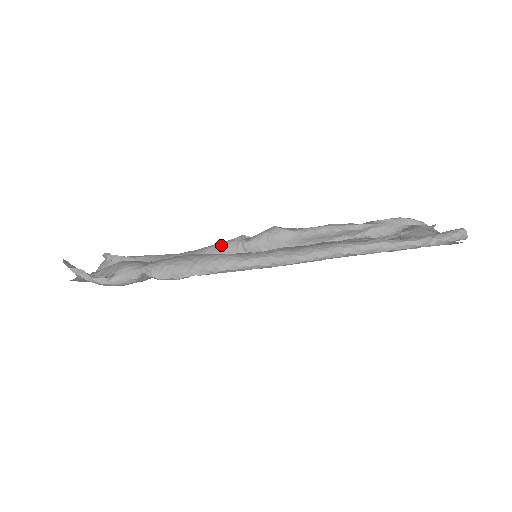
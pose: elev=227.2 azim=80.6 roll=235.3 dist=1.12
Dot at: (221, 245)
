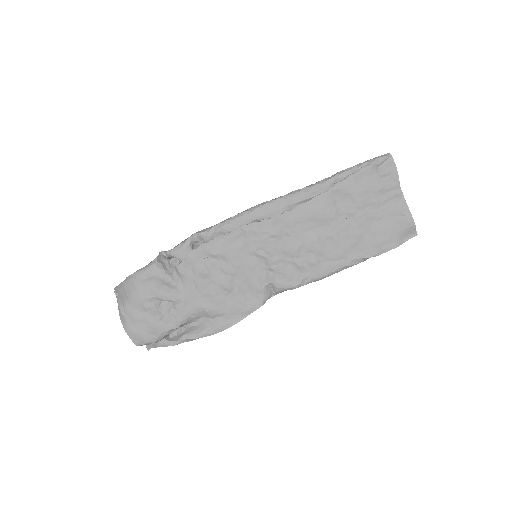
Dot at: occluded
